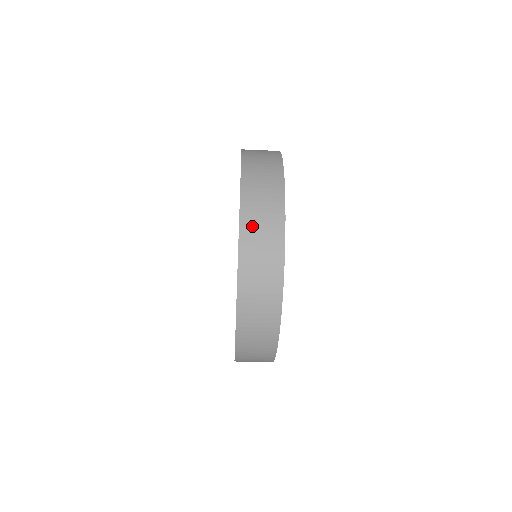
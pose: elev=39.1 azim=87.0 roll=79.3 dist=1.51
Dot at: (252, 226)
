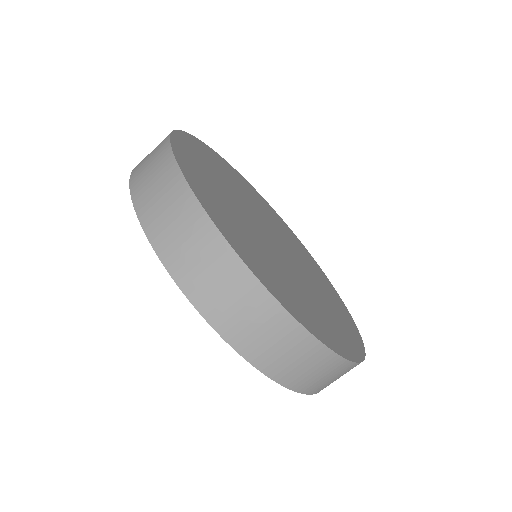
Dot at: (141, 174)
